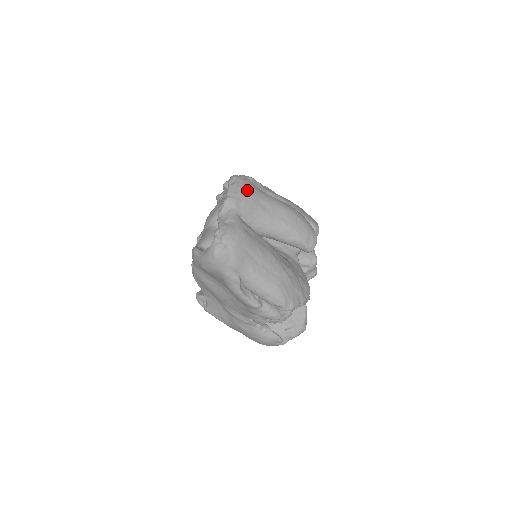
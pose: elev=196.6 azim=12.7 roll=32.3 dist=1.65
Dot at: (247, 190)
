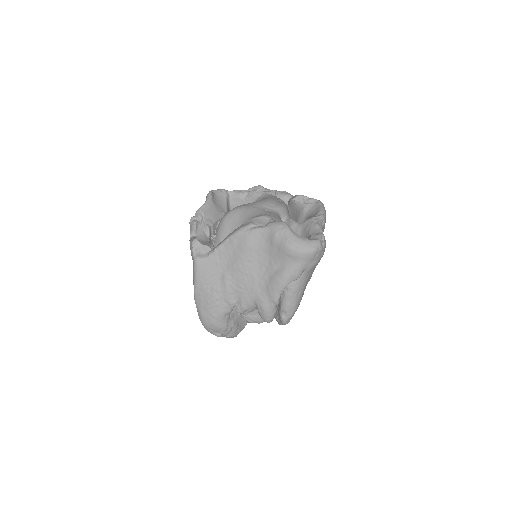
Dot at: occluded
